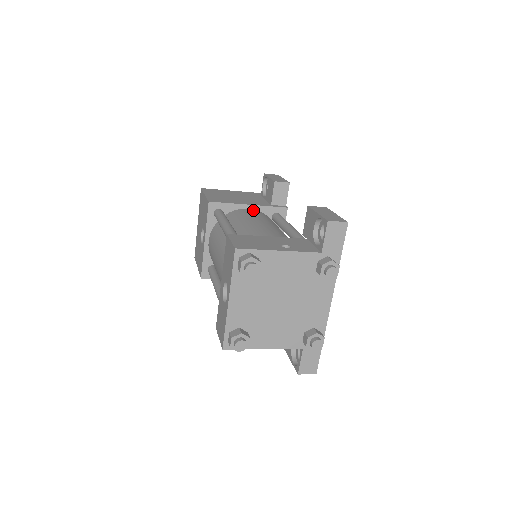
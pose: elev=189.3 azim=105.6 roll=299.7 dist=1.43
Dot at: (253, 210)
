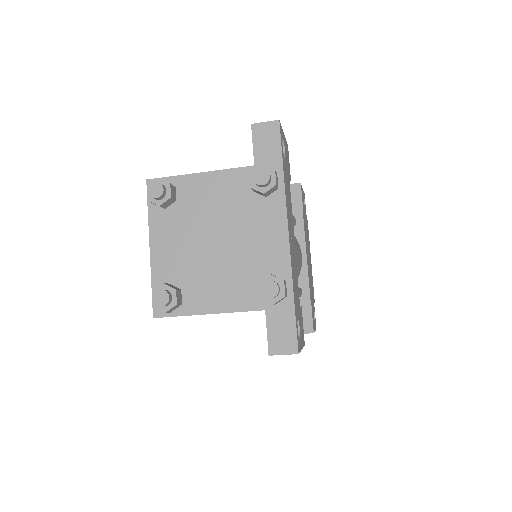
Dot at: occluded
